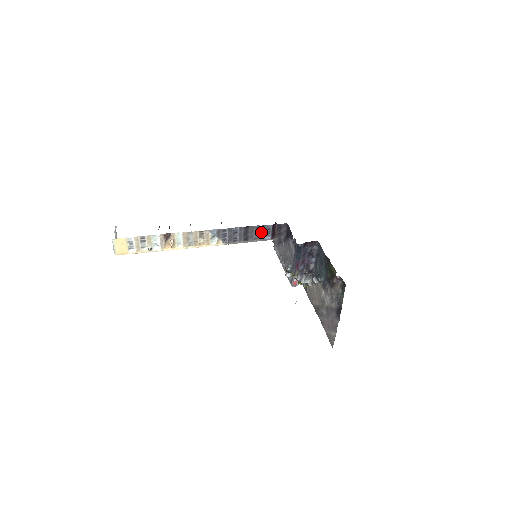
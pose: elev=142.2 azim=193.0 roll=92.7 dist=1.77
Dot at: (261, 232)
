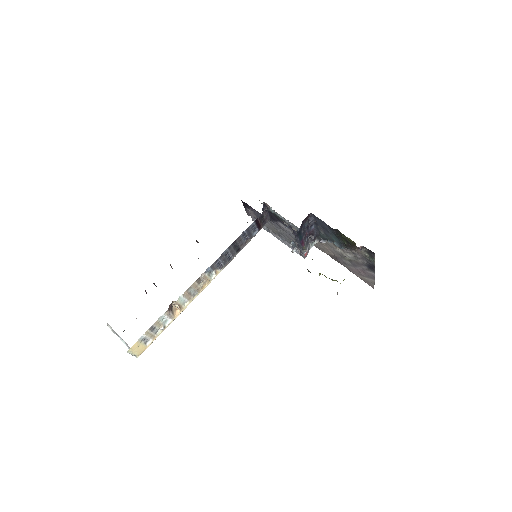
Dot at: (248, 234)
